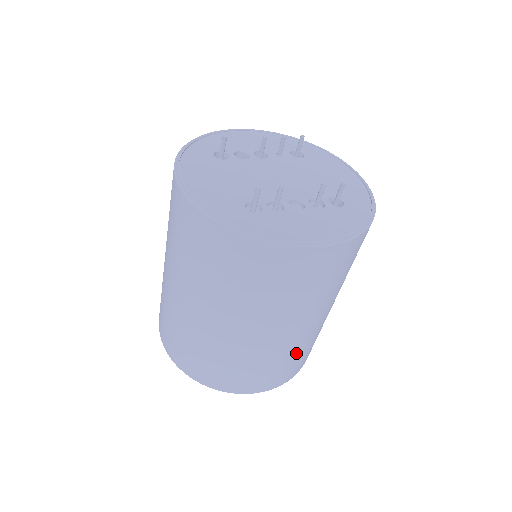
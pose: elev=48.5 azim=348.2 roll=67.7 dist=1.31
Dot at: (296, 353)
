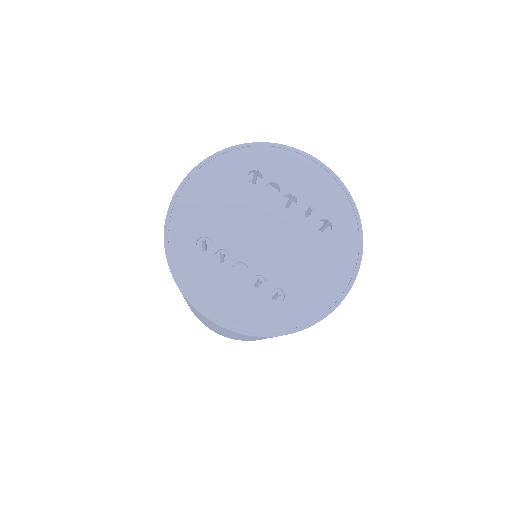
Dot at: (223, 334)
